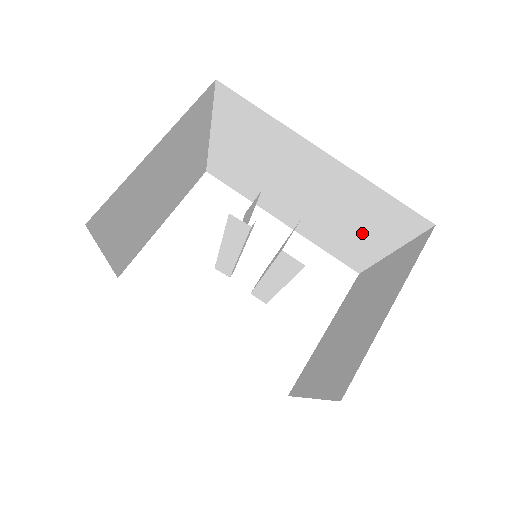
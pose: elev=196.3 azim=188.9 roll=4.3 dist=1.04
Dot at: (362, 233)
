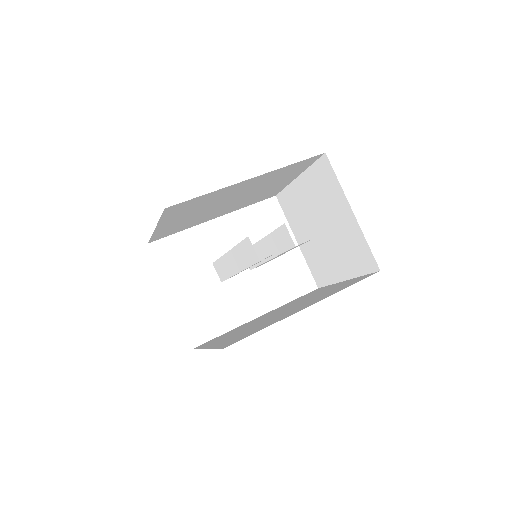
Dot at: (278, 183)
